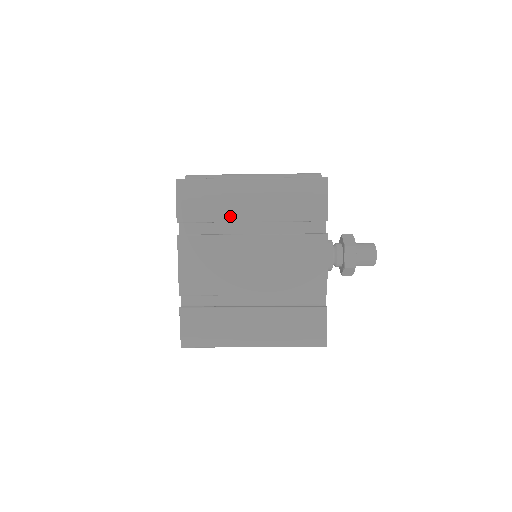
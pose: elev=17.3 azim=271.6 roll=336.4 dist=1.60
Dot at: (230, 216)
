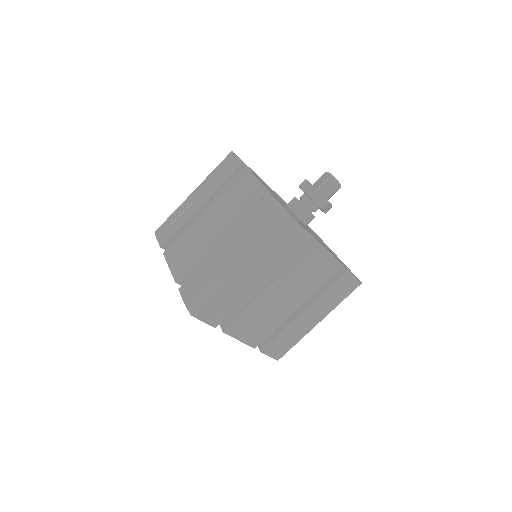
Dot at: (187, 216)
